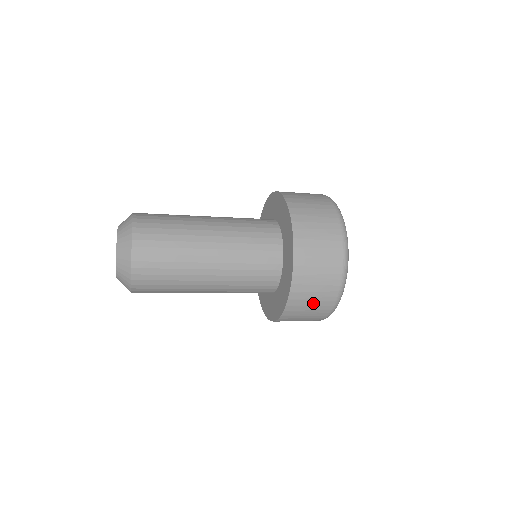
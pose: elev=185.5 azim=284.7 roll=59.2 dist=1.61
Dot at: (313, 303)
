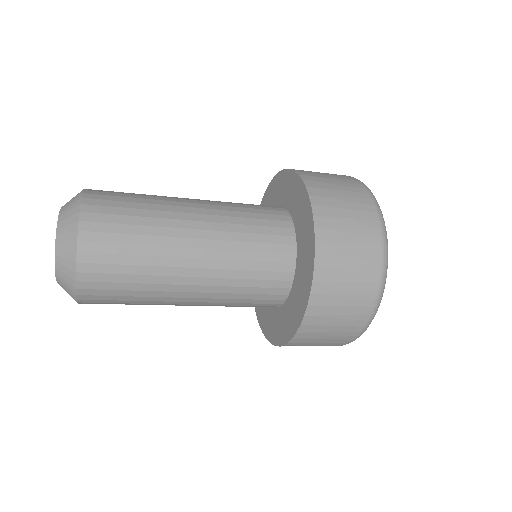
Dot at: (352, 239)
